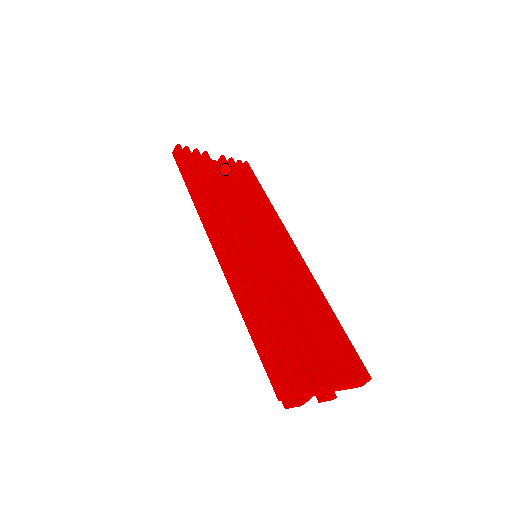
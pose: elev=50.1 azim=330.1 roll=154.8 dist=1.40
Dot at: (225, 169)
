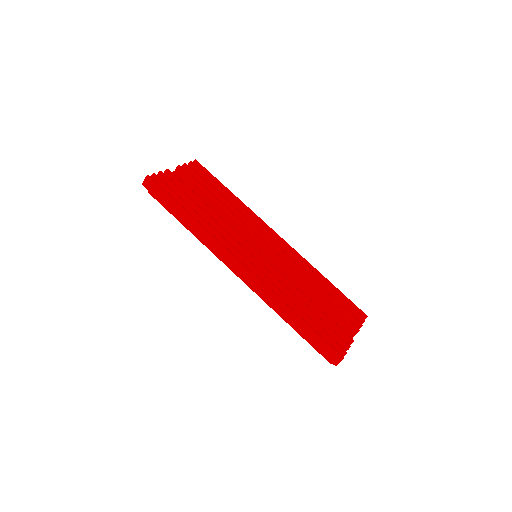
Dot at: (188, 179)
